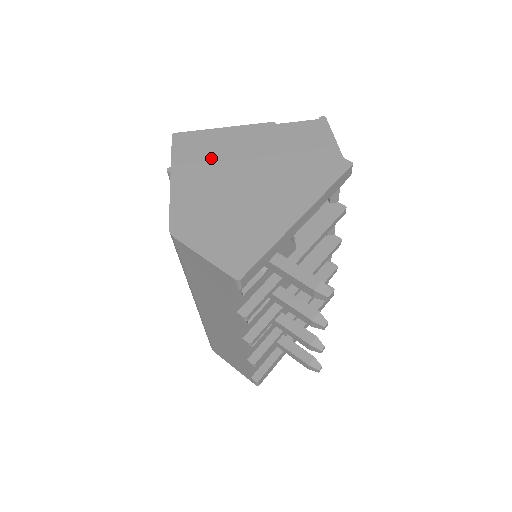
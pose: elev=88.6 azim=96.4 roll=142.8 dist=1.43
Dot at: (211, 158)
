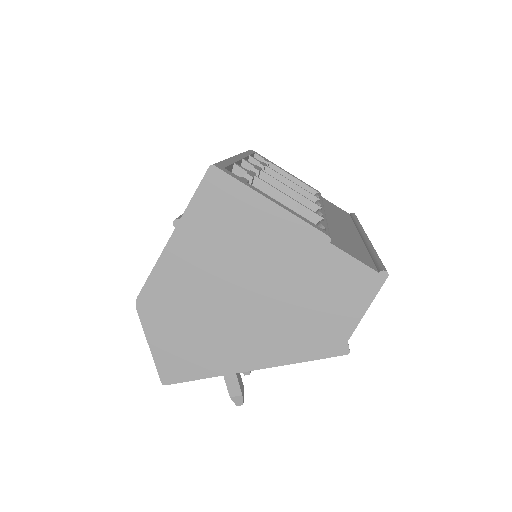
Dot at: (227, 240)
